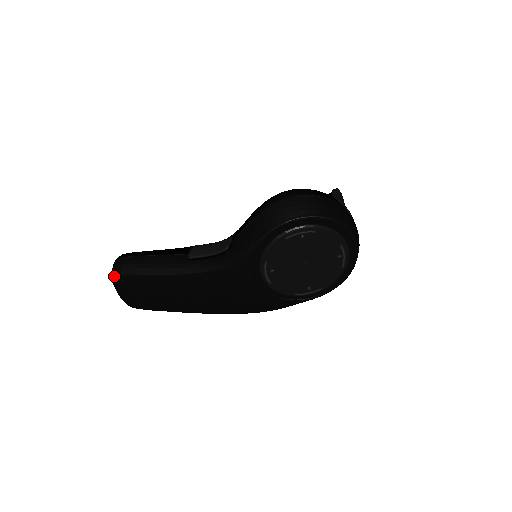
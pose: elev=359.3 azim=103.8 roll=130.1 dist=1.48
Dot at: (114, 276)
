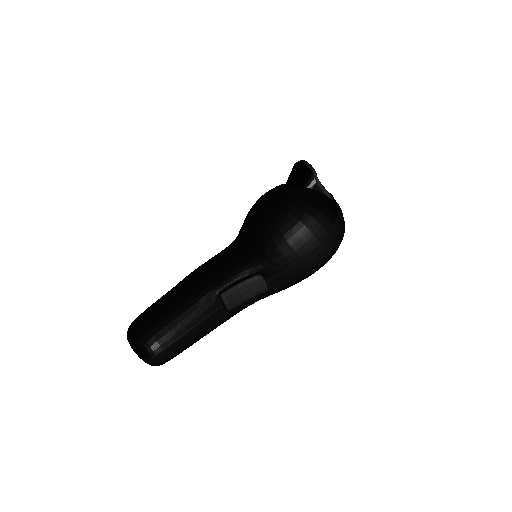
Dot at: occluded
